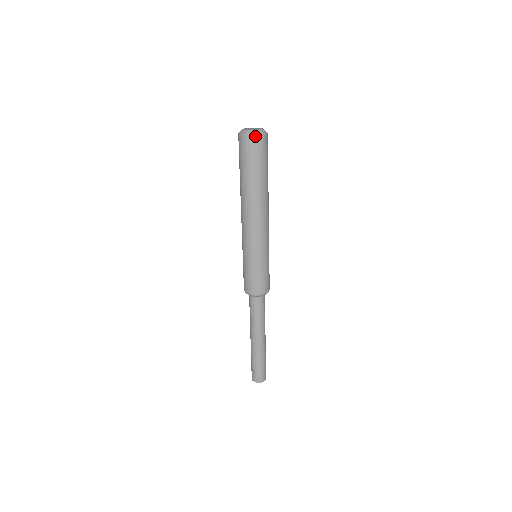
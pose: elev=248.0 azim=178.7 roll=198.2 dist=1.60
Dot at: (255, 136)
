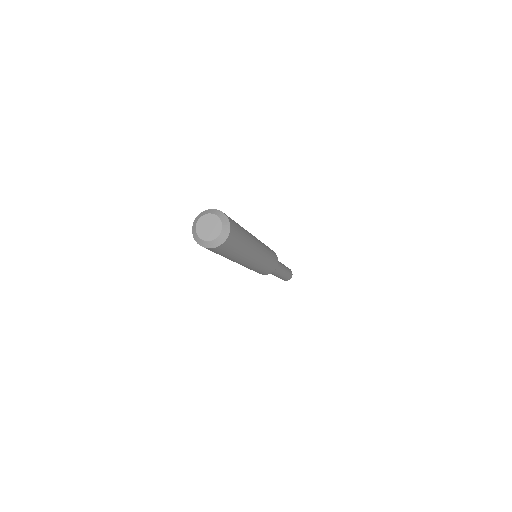
Dot at: (217, 247)
